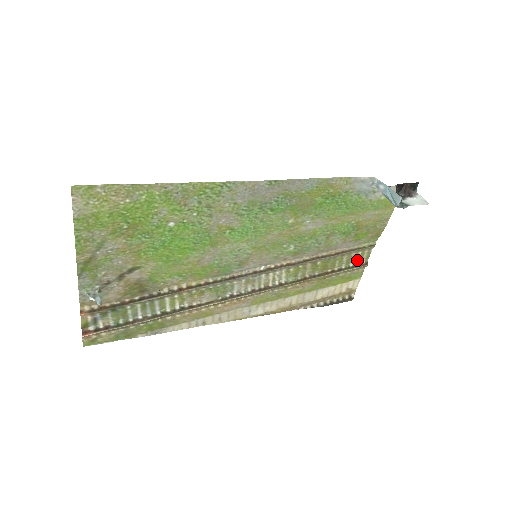
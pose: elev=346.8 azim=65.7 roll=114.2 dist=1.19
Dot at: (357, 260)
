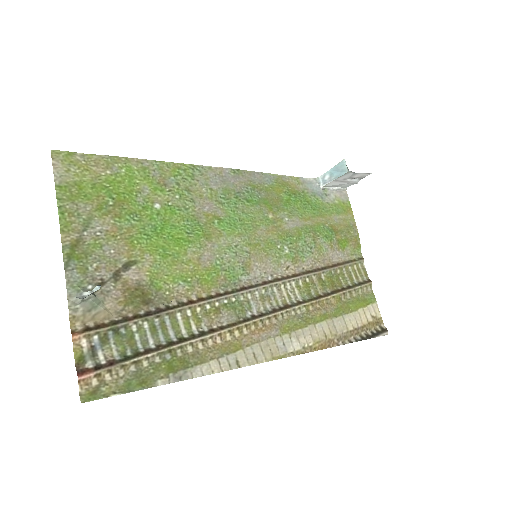
Dot at: (358, 278)
